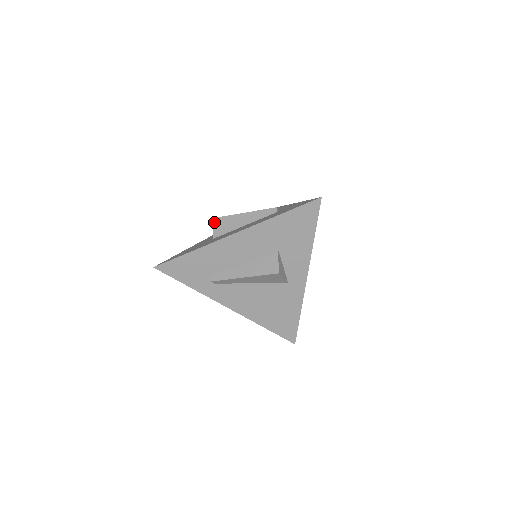
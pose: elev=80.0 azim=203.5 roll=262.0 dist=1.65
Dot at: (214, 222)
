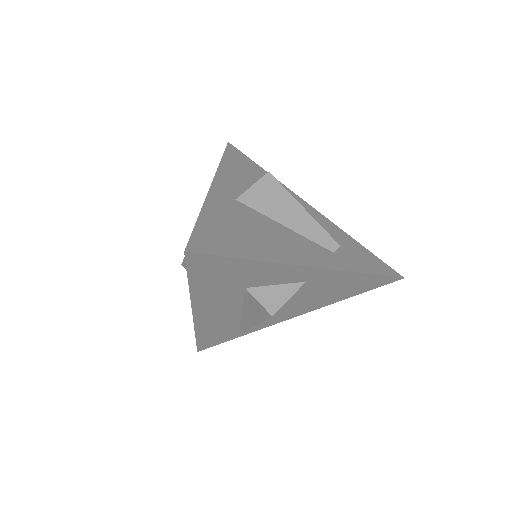
Dot at: occluded
